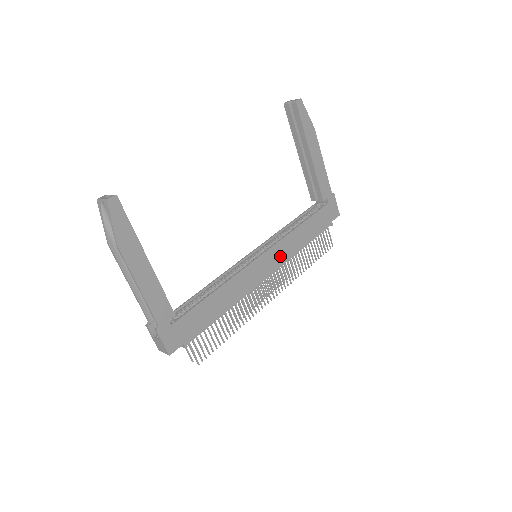
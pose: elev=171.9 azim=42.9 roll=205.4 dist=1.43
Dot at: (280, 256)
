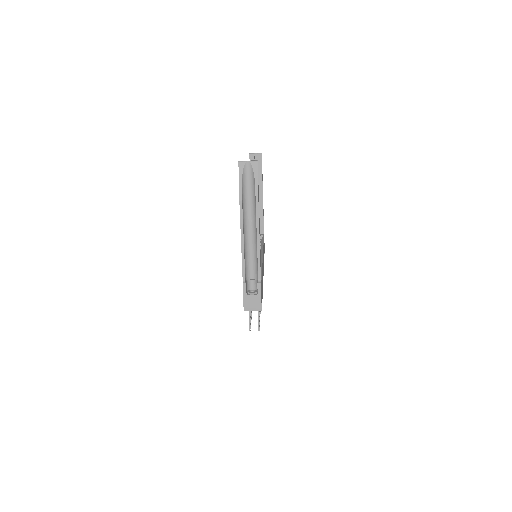
Dot at: (263, 261)
